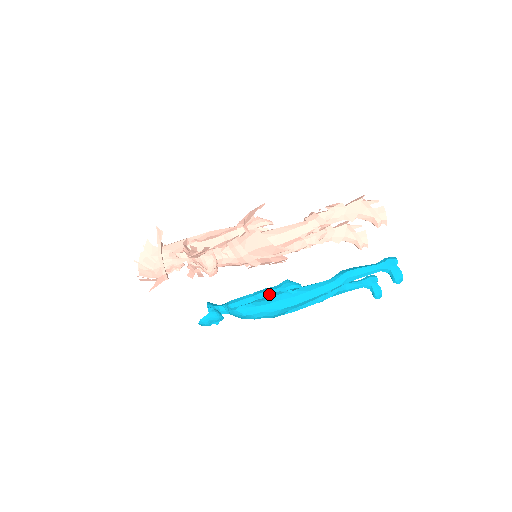
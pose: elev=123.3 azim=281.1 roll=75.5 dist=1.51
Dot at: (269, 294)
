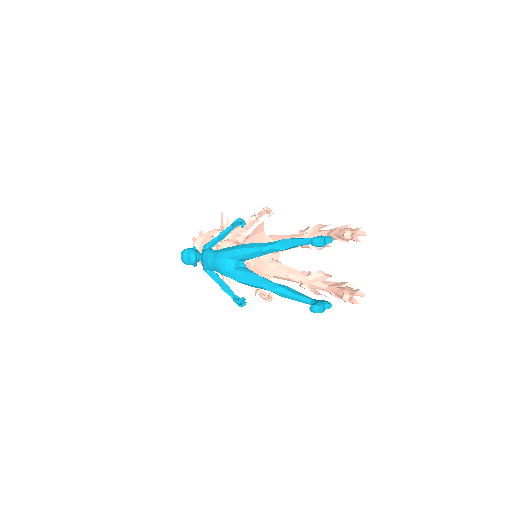
Dot at: (225, 229)
